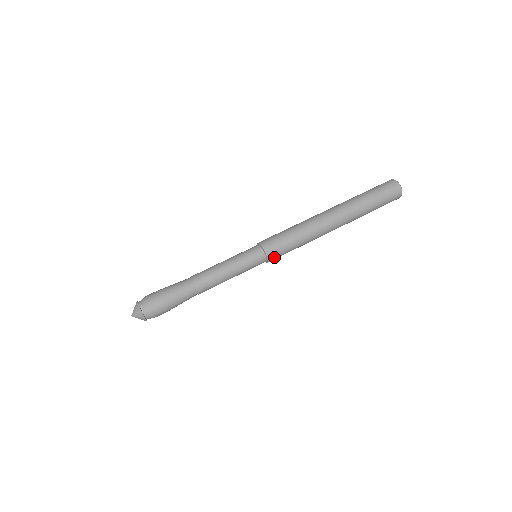
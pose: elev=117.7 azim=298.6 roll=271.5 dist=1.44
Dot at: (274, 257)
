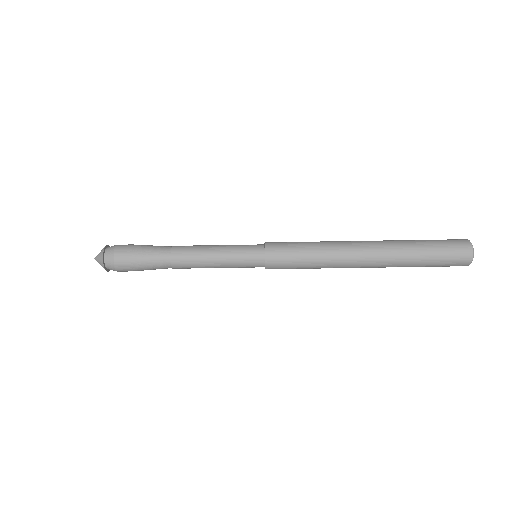
Dot at: occluded
